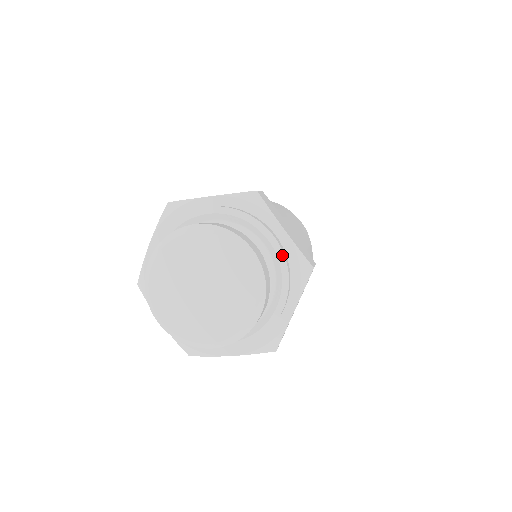
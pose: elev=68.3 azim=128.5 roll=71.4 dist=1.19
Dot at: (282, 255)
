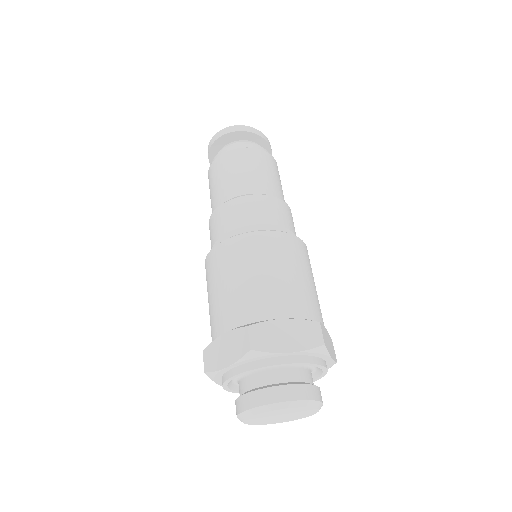
Dot at: (326, 372)
